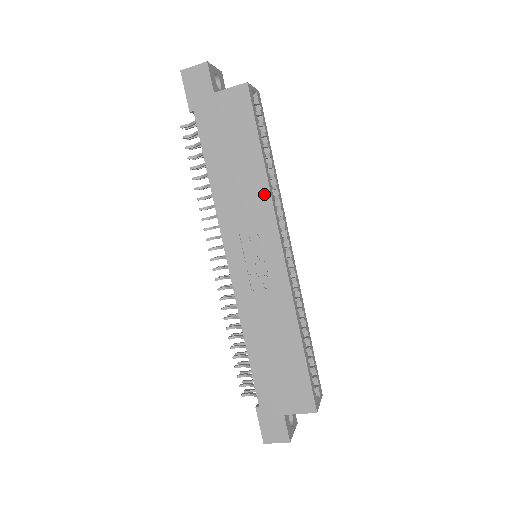
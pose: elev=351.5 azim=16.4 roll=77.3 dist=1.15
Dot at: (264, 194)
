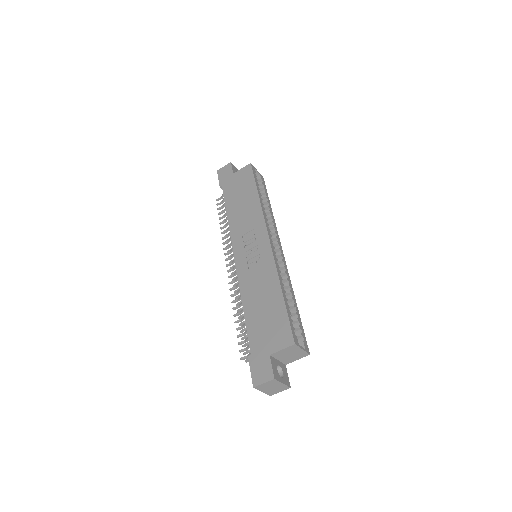
Dot at: (258, 211)
